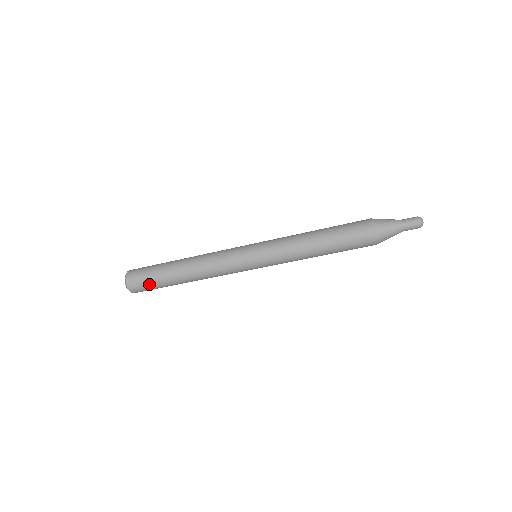
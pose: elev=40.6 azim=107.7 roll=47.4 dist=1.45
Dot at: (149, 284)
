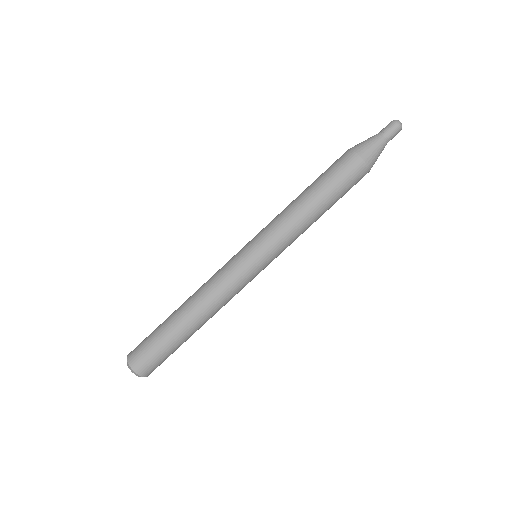
Dot at: (149, 343)
